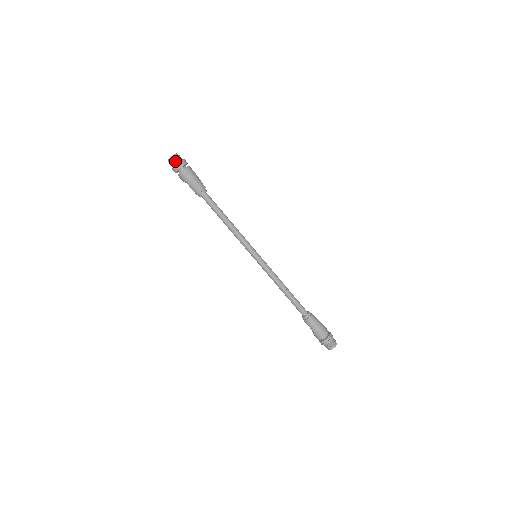
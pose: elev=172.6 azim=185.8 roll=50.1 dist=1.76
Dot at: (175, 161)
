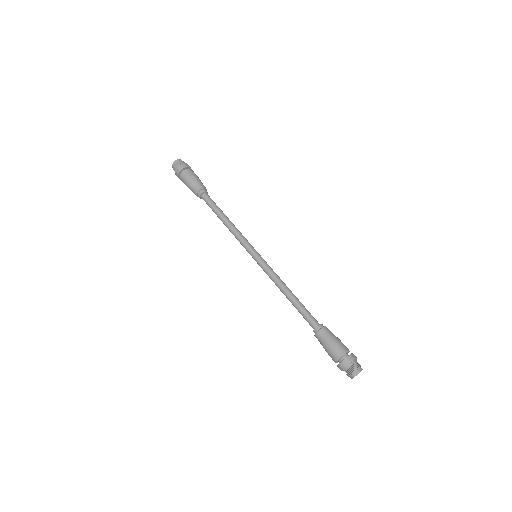
Dot at: (175, 167)
